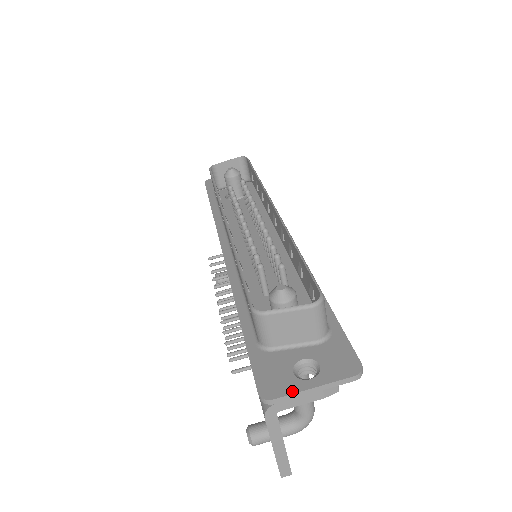
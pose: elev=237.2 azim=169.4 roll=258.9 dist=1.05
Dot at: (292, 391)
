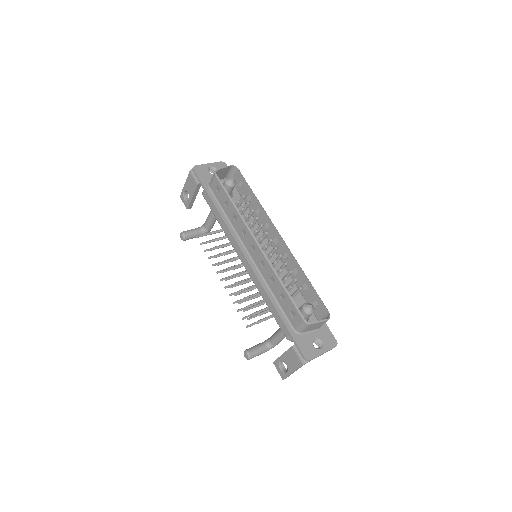
Dot at: (317, 355)
